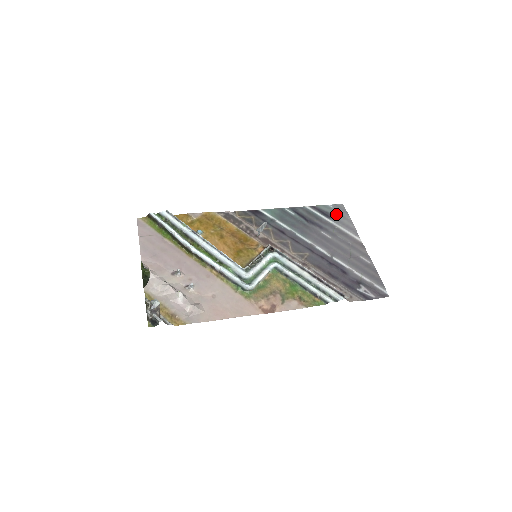
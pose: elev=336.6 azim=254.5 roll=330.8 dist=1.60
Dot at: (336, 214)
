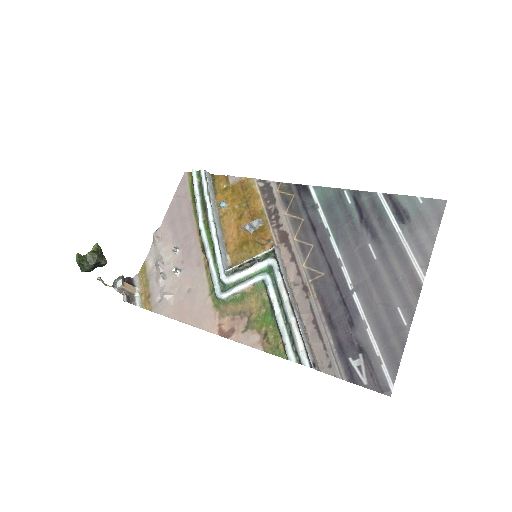
Dot at: (418, 218)
